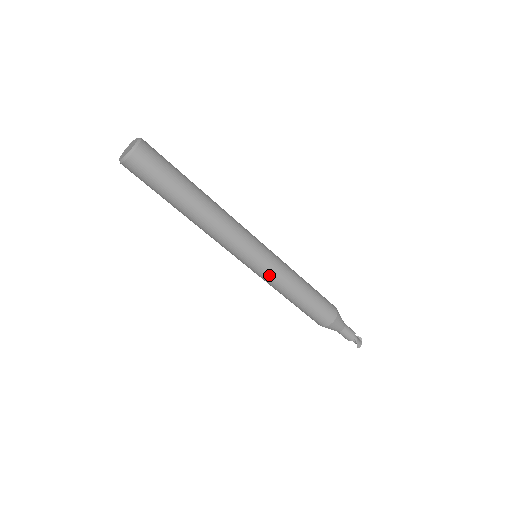
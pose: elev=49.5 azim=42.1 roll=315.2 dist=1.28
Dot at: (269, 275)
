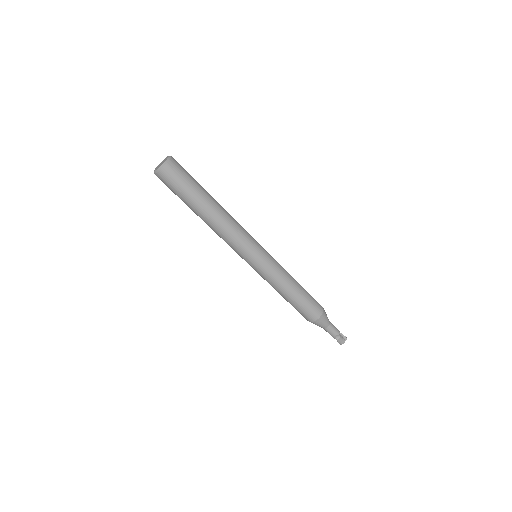
Dot at: (260, 274)
